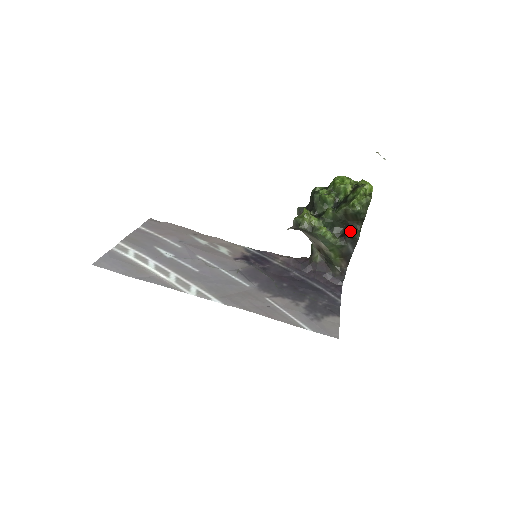
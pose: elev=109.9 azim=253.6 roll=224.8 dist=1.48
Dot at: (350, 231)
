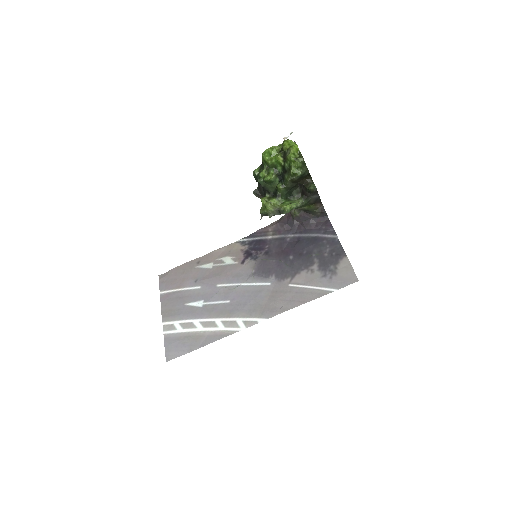
Dot at: (306, 189)
